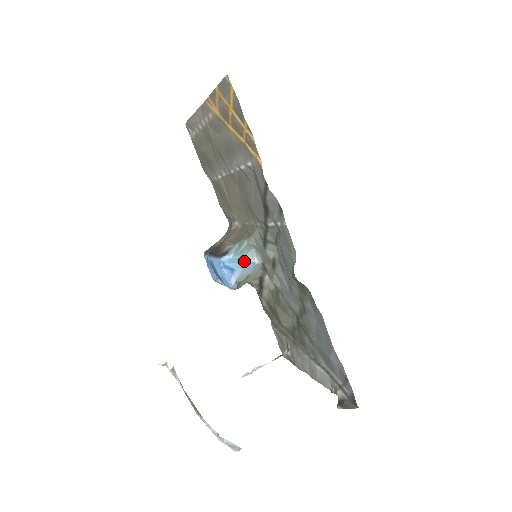
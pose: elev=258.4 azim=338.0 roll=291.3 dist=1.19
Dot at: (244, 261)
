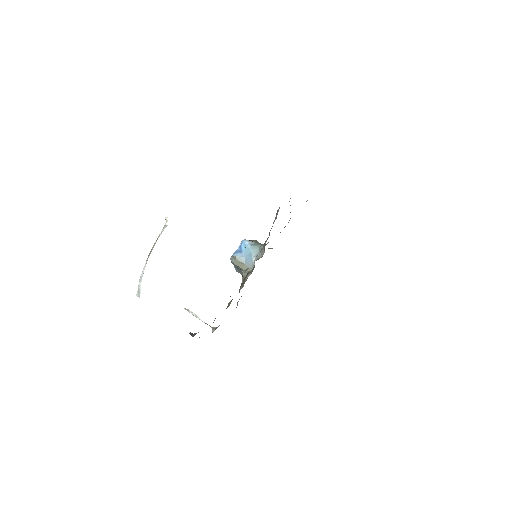
Dot at: (250, 253)
